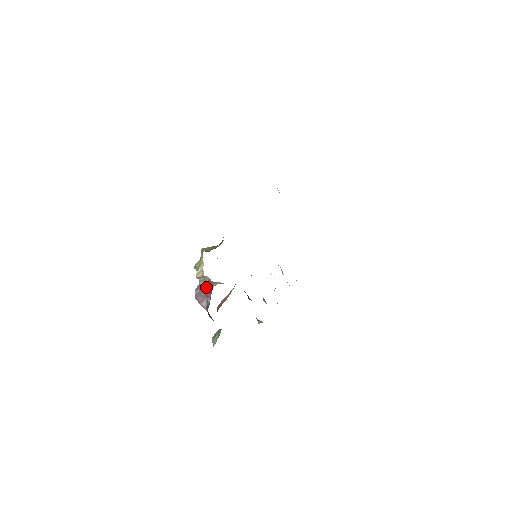
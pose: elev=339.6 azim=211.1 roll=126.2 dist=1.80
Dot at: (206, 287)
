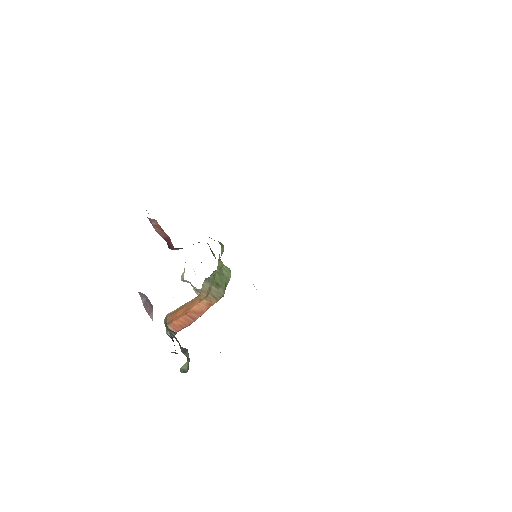
Dot at: occluded
